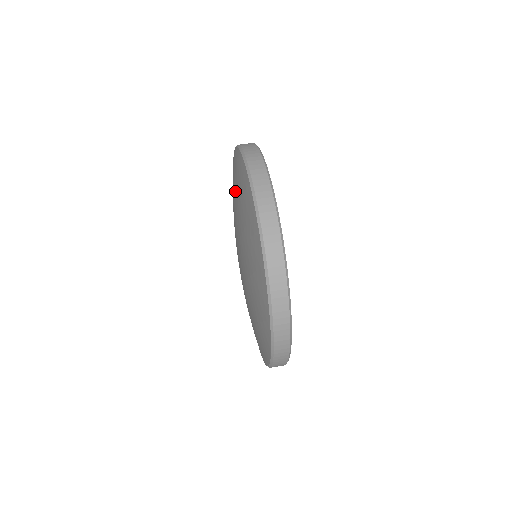
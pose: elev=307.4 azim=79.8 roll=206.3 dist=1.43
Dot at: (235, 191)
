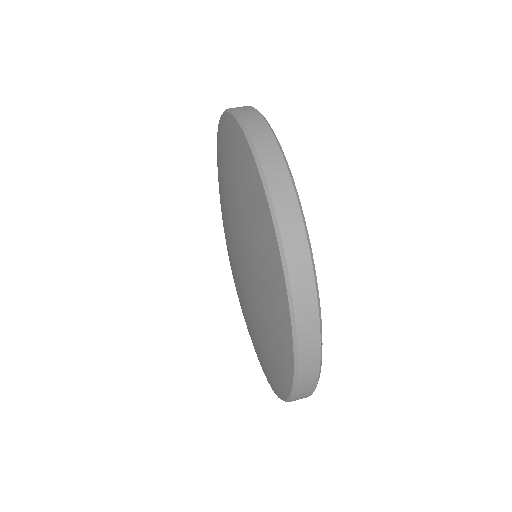
Dot at: (220, 182)
